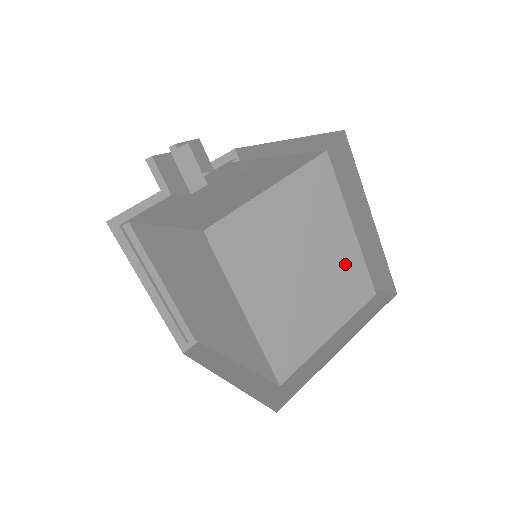
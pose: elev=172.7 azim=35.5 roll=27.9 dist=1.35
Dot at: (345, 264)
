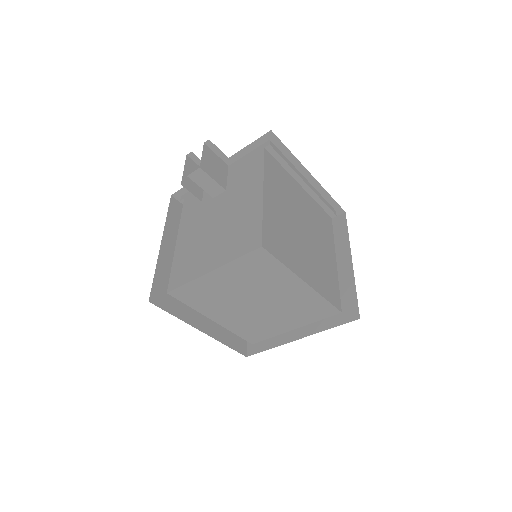
Dot at: (300, 300)
